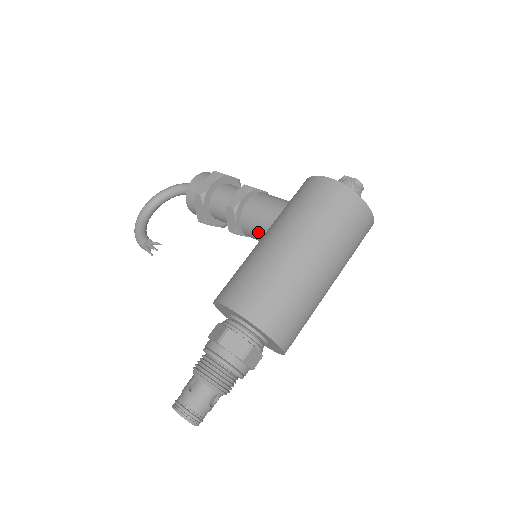
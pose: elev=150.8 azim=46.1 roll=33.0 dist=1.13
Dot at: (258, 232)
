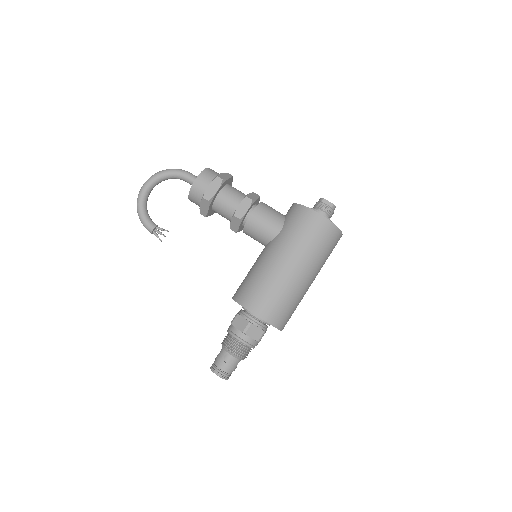
Dot at: (259, 239)
